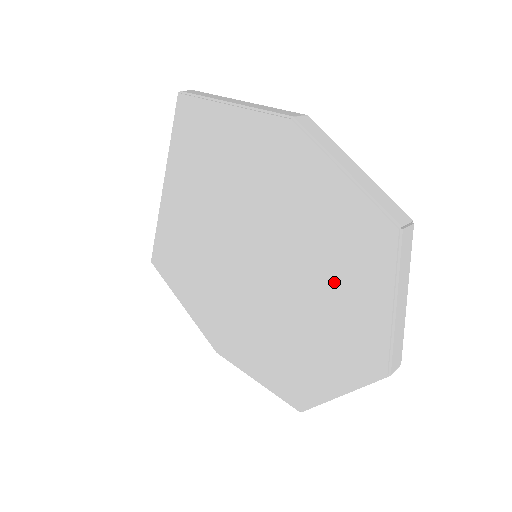
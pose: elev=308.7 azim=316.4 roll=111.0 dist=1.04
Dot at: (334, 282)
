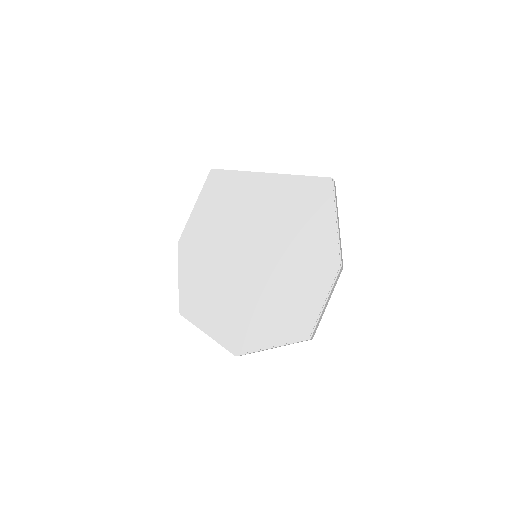
Dot at: (268, 313)
